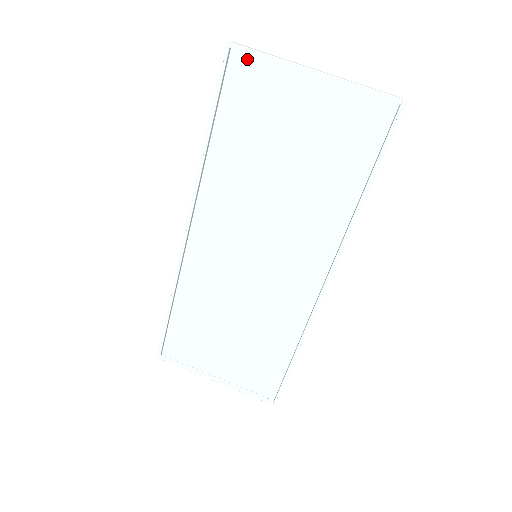
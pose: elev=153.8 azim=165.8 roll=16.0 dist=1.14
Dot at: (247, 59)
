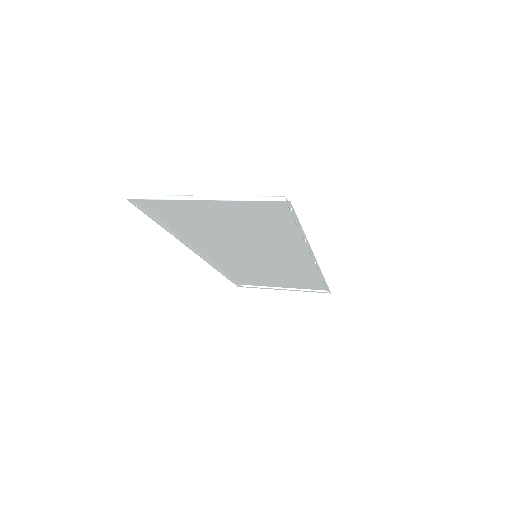
Dot at: occluded
